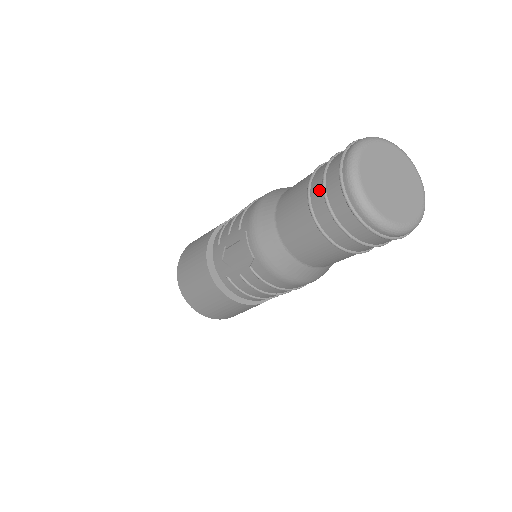
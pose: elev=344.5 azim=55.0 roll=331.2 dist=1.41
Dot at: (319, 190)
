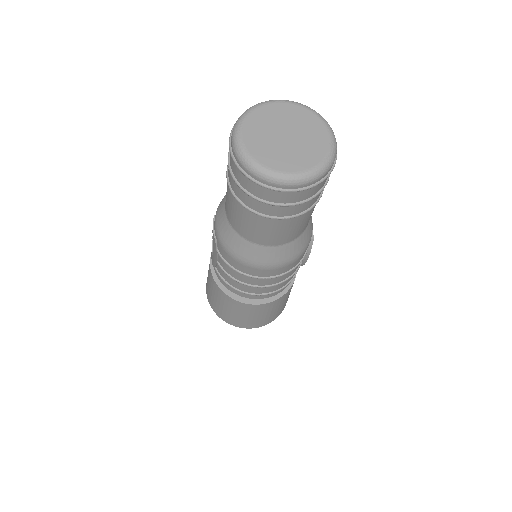
Dot at: occluded
